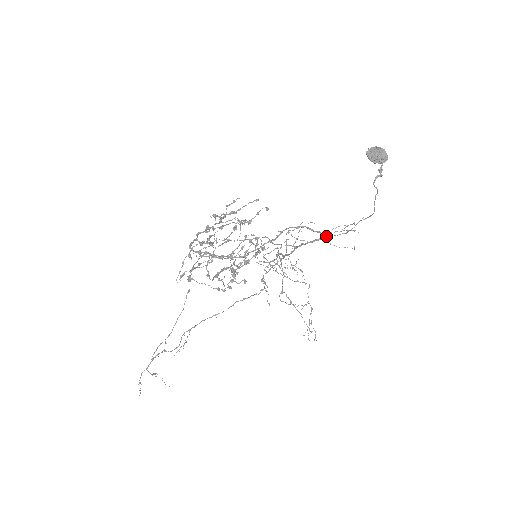
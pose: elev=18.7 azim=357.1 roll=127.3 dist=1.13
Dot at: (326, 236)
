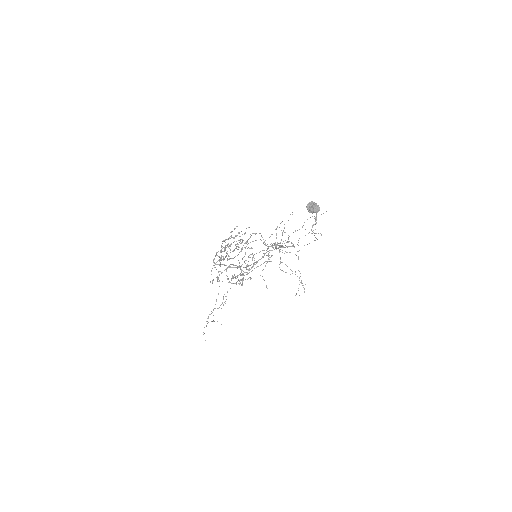
Dot at: occluded
